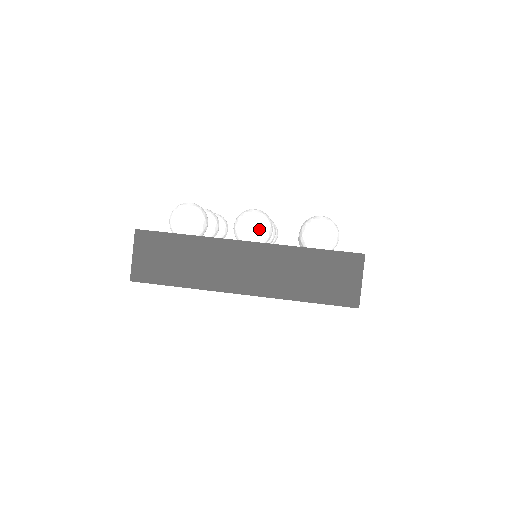
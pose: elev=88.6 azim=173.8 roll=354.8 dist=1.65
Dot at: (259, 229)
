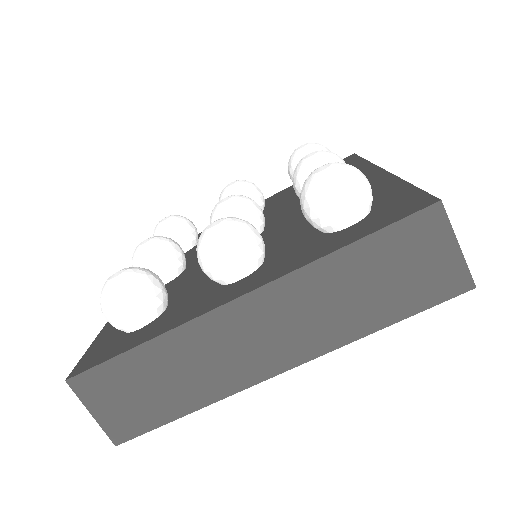
Dot at: (241, 256)
